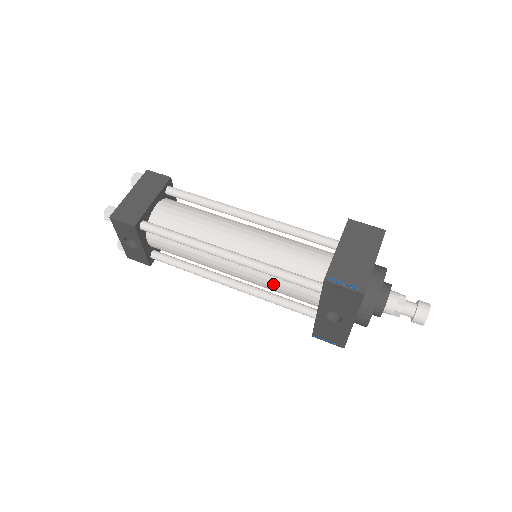
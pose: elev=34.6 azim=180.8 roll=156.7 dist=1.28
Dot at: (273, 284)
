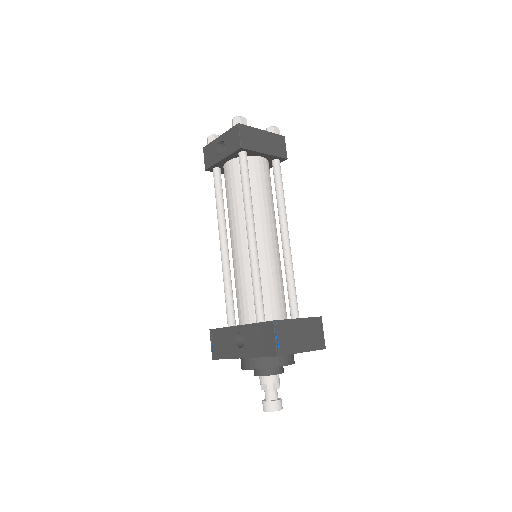
Dot at: (243, 280)
